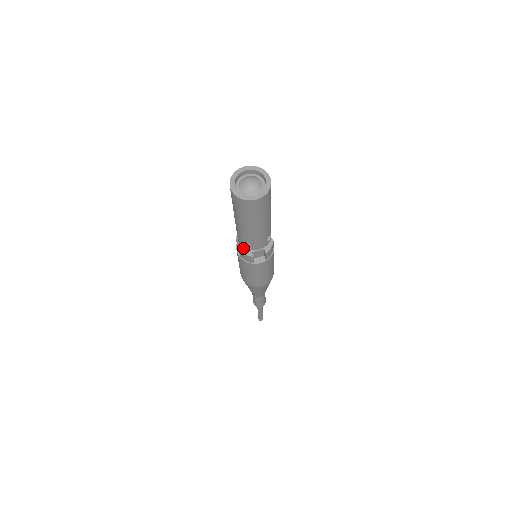
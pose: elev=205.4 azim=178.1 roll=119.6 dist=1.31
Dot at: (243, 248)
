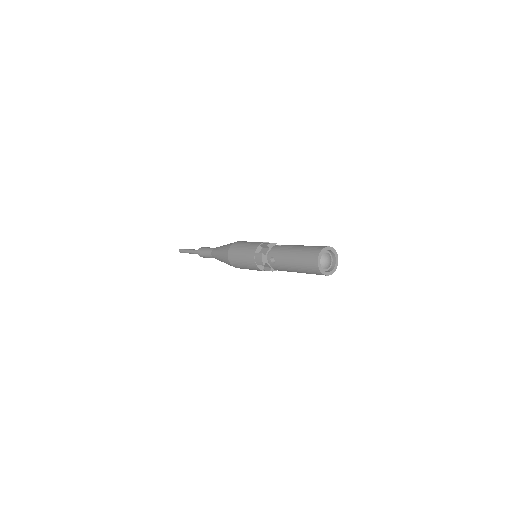
Dot at: (264, 265)
